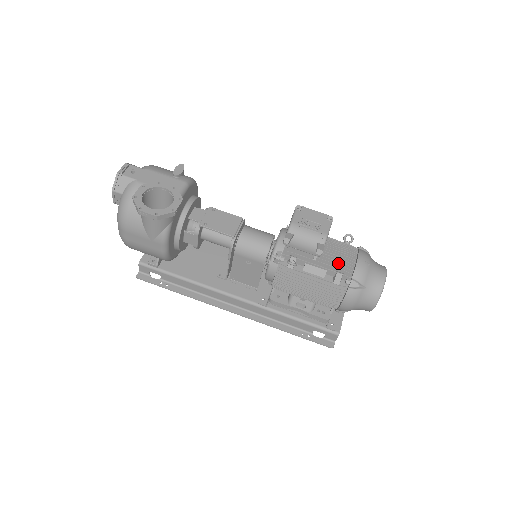
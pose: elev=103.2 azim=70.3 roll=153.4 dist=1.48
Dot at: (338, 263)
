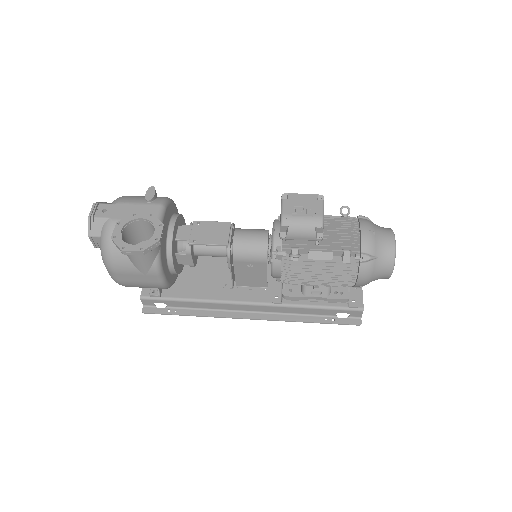
Dot at: (342, 241)
